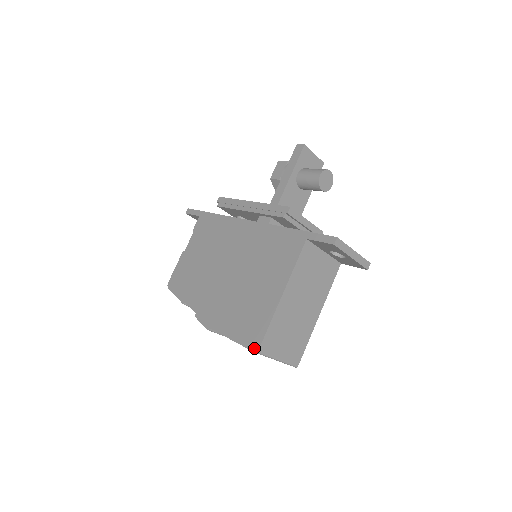
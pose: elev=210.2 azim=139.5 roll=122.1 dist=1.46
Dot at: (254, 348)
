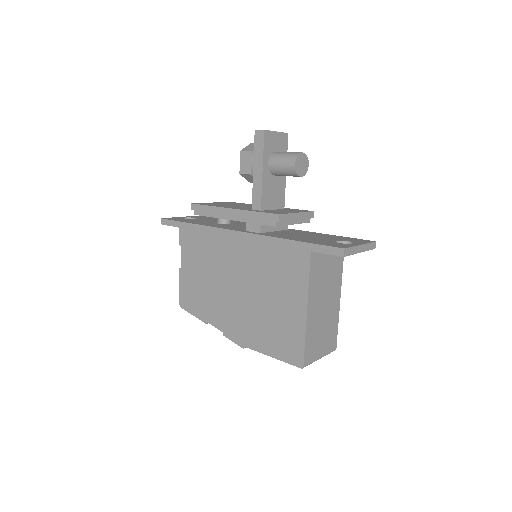
Dot at: (298, 364)
